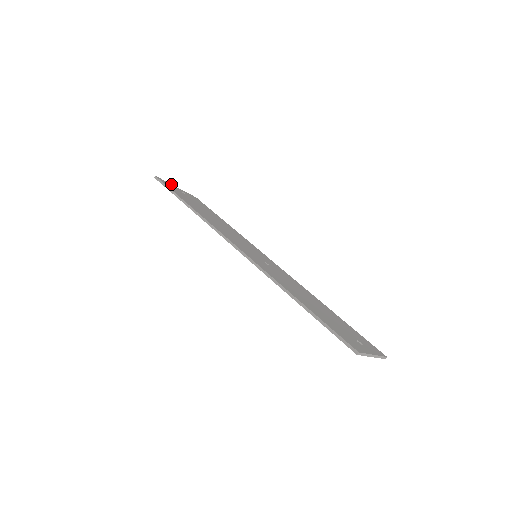
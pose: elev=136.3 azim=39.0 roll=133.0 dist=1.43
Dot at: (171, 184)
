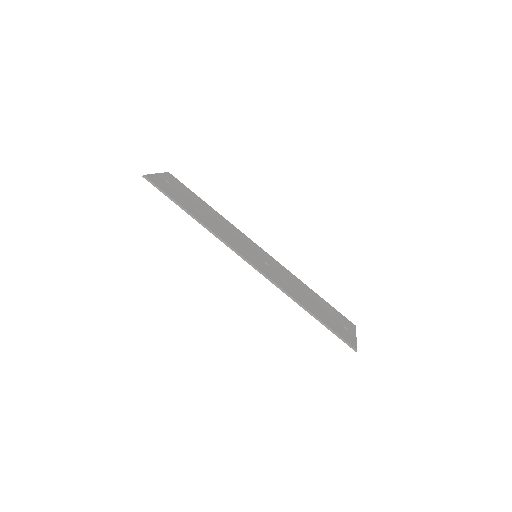
Dot at: (154, 174)
